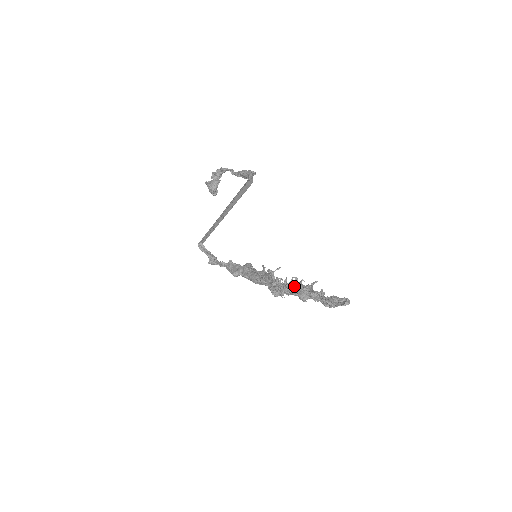
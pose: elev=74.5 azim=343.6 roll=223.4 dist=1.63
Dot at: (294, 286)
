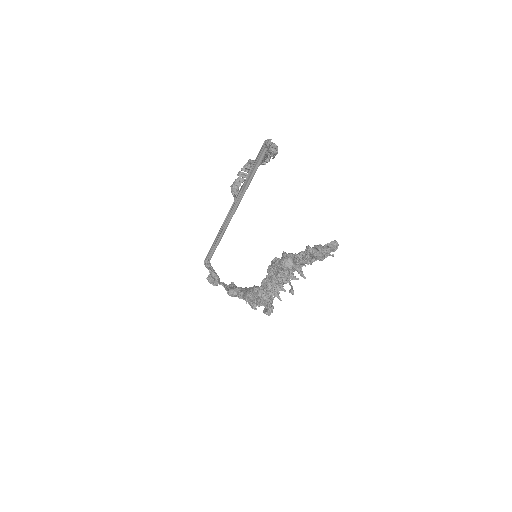
Dot at: occluded
